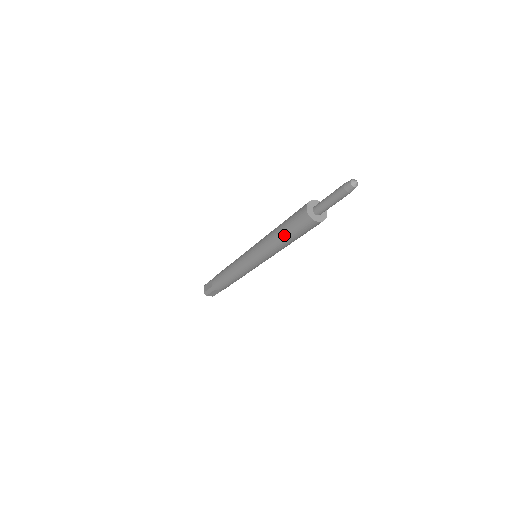
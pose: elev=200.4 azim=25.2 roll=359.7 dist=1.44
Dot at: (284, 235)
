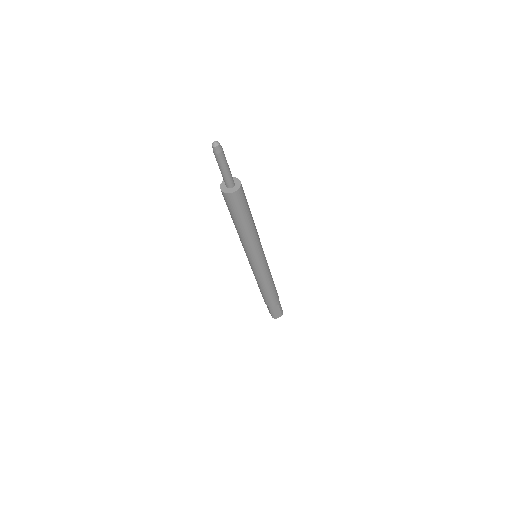
Dot at: (237, 222)
